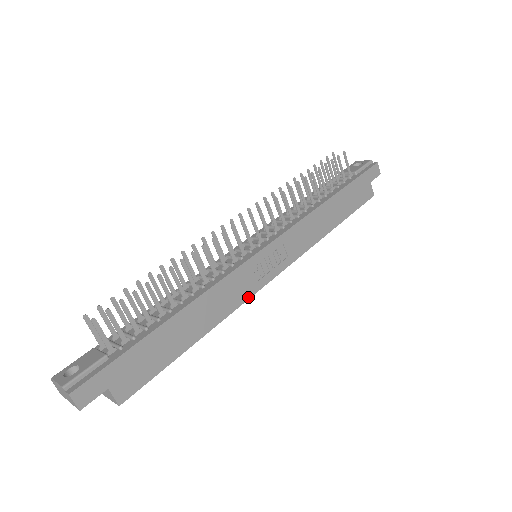
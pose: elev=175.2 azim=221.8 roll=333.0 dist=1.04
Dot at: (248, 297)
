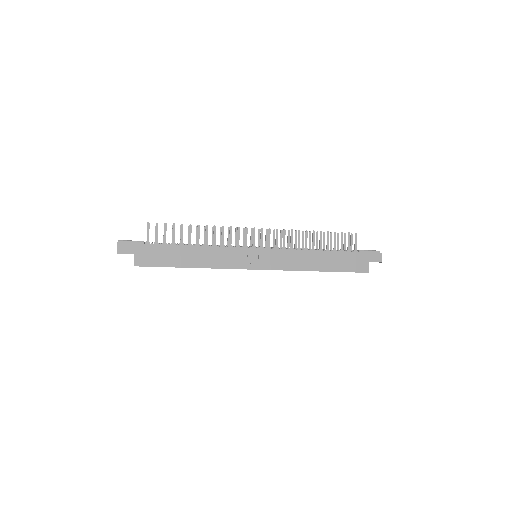
Dot at: (233, 268)
